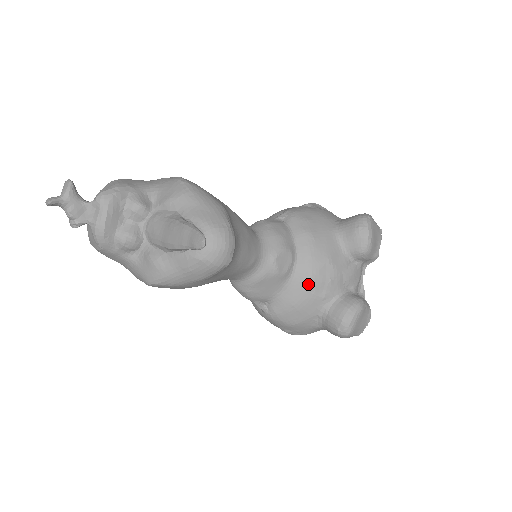
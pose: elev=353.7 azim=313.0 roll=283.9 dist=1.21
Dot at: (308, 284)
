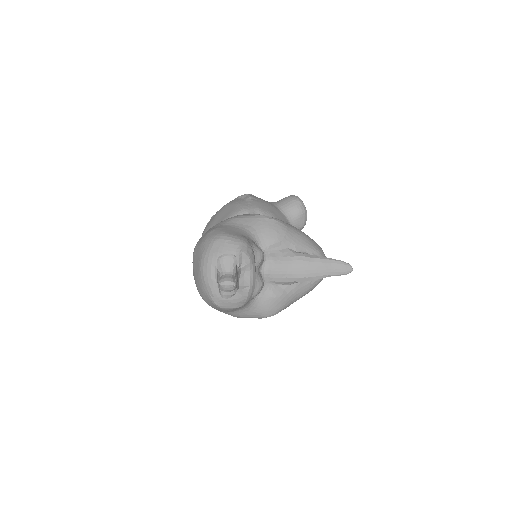
Dot at: occluded
